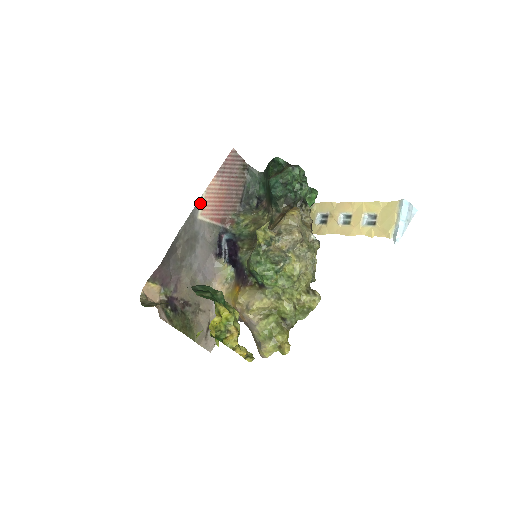
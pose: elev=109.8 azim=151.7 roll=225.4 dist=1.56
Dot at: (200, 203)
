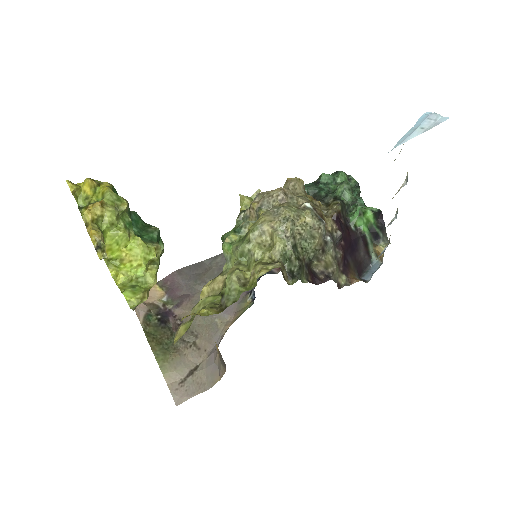
Dot at: occluded
